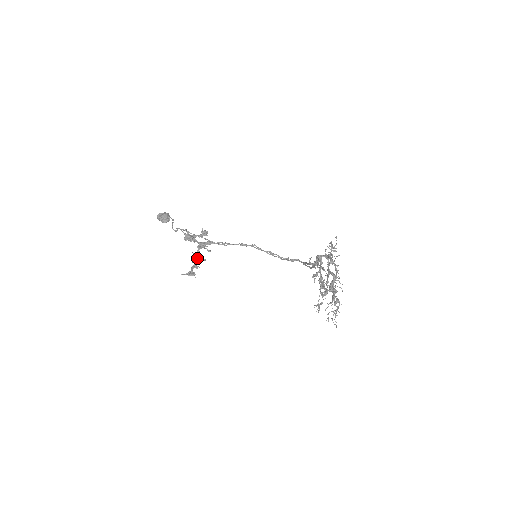
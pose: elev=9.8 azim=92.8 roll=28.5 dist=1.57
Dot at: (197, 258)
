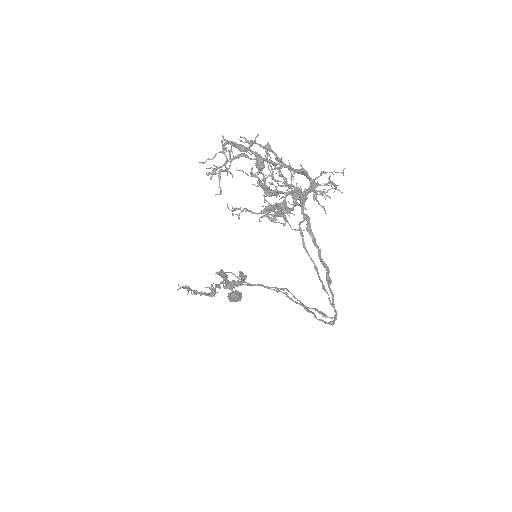
Dot at: (211, 288)
